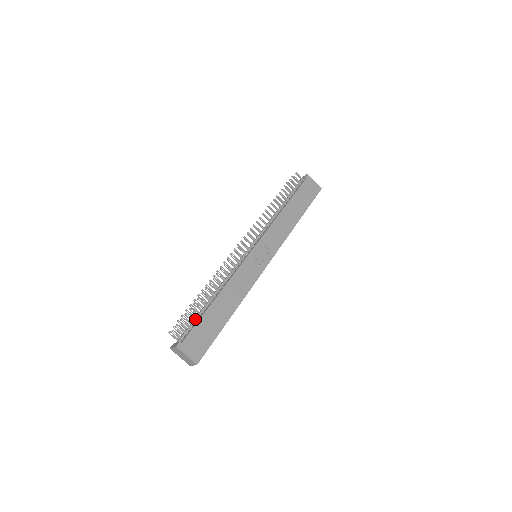
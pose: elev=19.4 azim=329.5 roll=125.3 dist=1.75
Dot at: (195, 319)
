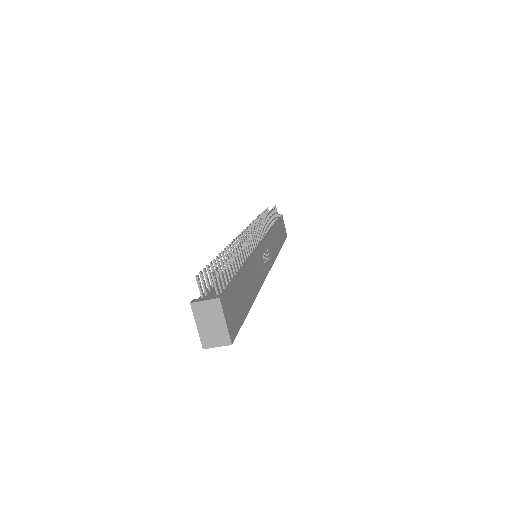
Dot at: (224, 280)
